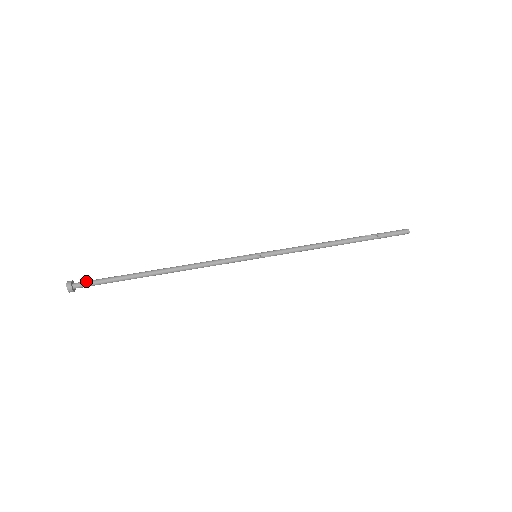
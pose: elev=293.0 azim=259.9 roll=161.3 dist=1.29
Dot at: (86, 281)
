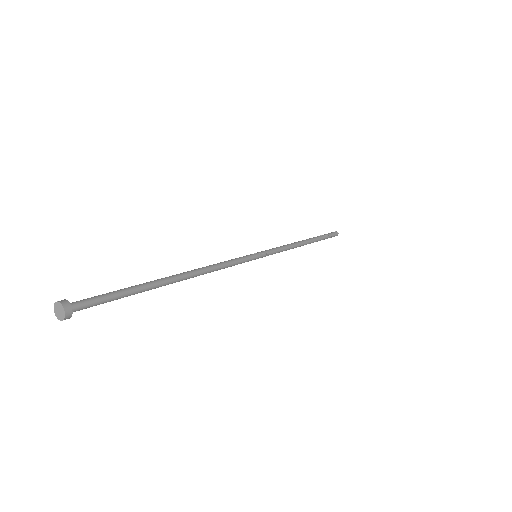
Dot at: occluded
